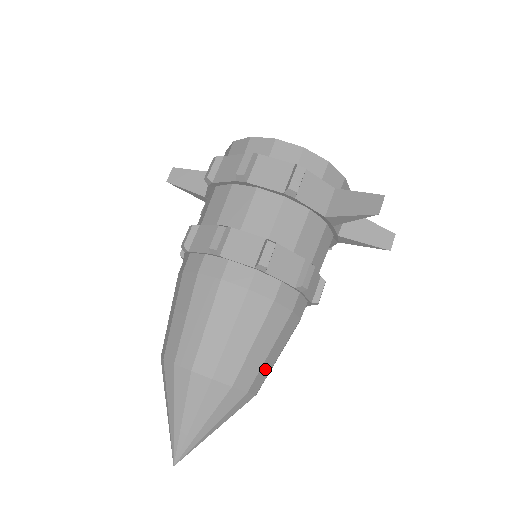
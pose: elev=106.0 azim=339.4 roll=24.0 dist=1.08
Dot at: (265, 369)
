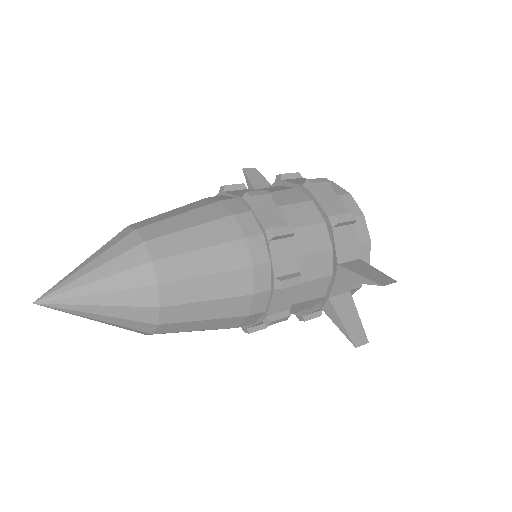
Dot at: (189, 312)
